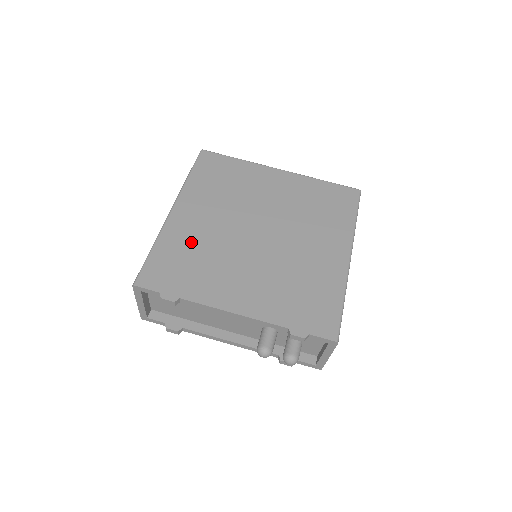
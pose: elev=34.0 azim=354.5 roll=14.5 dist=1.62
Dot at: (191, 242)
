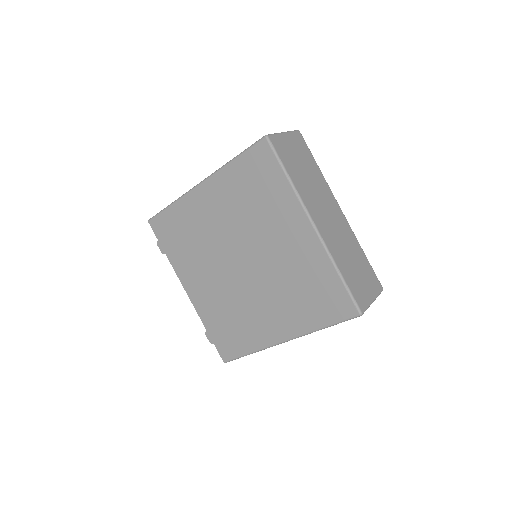
Dot at: (194, 225)
